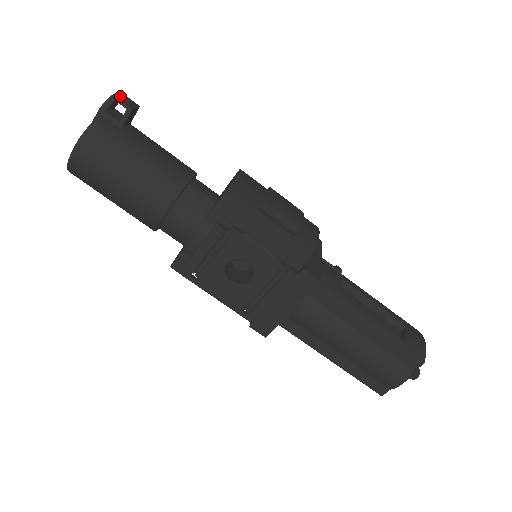
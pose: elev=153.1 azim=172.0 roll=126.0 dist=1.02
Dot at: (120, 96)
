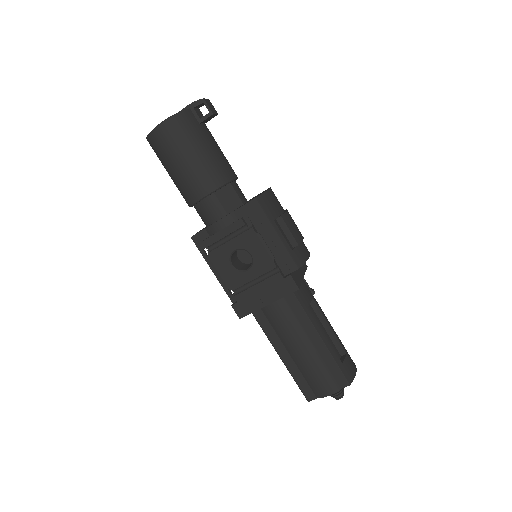
Dot at: (208, 101)
